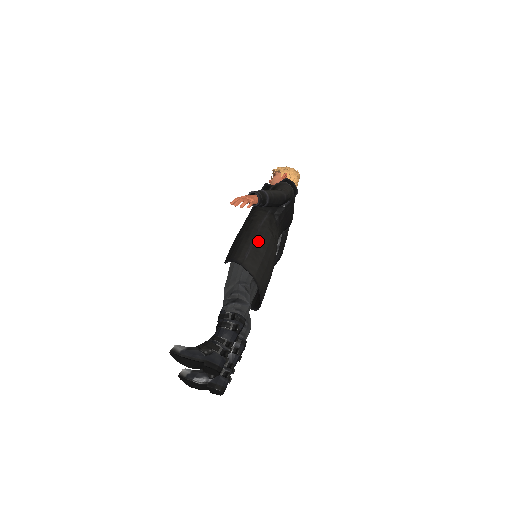
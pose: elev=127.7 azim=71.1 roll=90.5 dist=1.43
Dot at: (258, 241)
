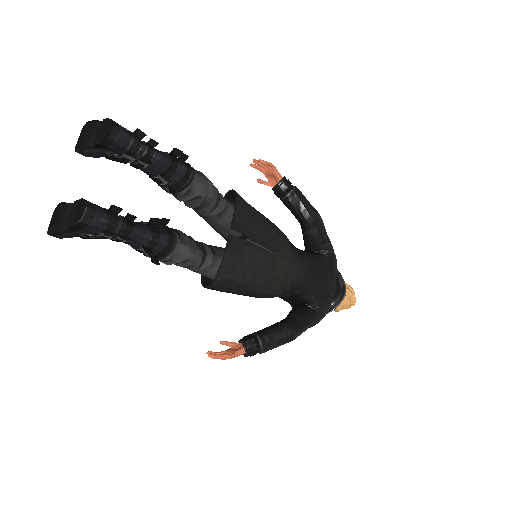
Dot at: occluded
